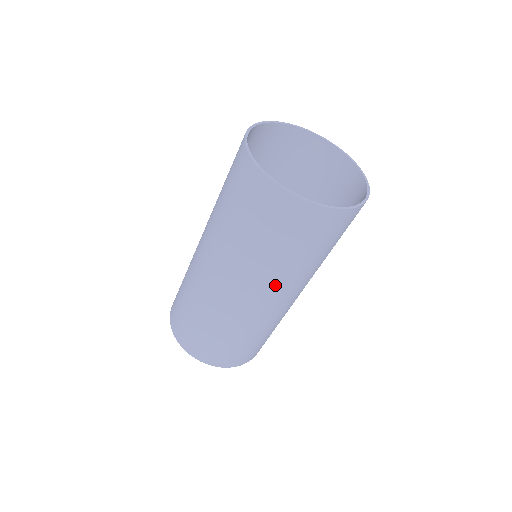
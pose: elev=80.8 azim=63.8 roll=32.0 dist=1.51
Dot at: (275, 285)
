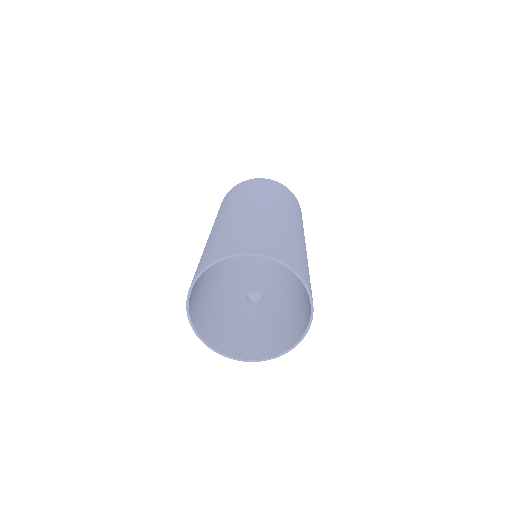
Dot at: (278, 205)
